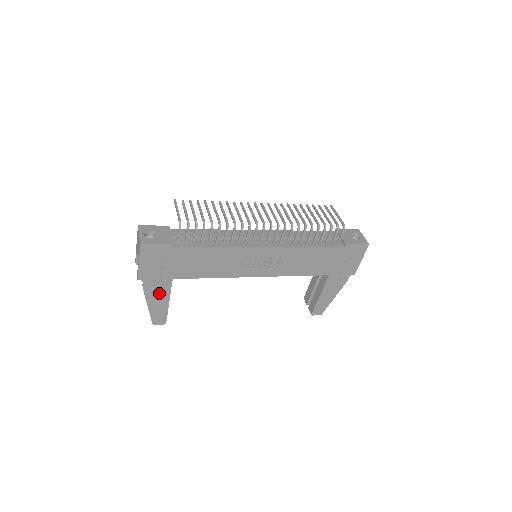
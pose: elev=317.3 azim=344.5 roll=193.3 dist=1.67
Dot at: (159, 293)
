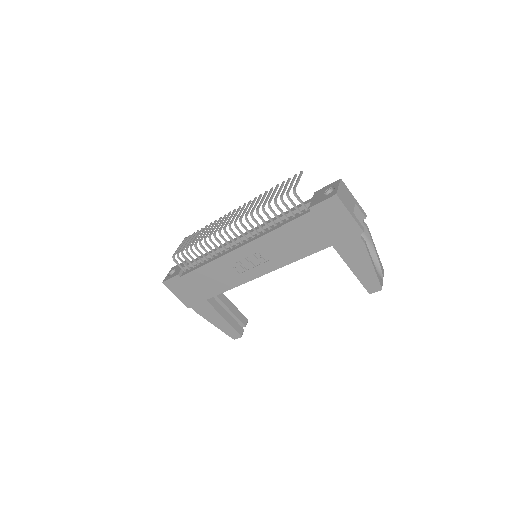
Dot at: (210, 313)
